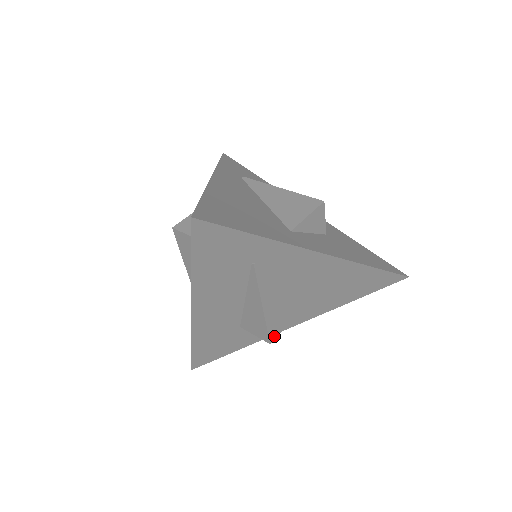
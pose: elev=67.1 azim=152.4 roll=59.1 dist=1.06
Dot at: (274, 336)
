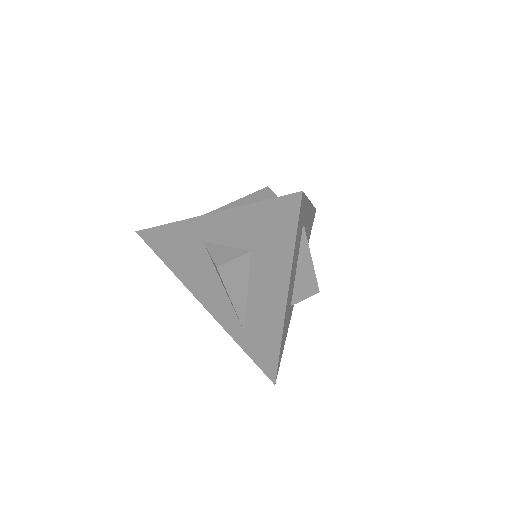
Dot at: occluded
